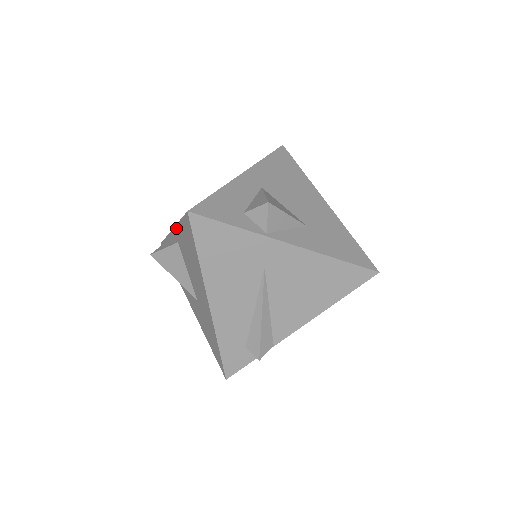
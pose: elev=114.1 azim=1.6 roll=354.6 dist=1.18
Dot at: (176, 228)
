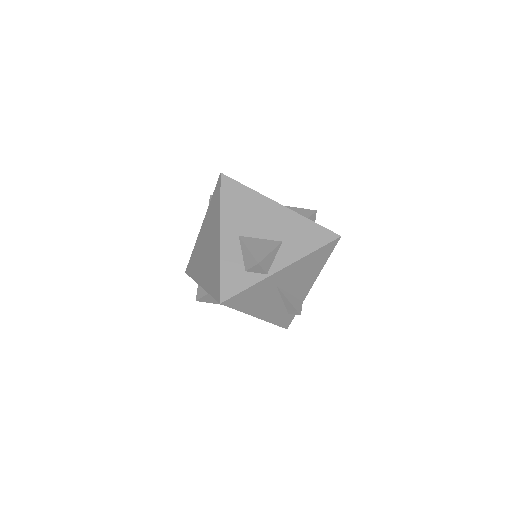
Dot at: occluded
